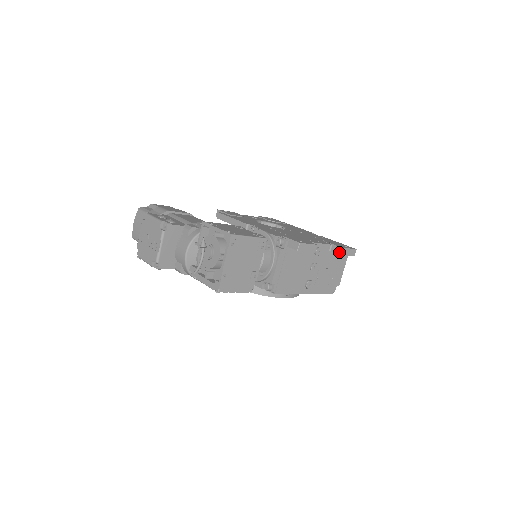
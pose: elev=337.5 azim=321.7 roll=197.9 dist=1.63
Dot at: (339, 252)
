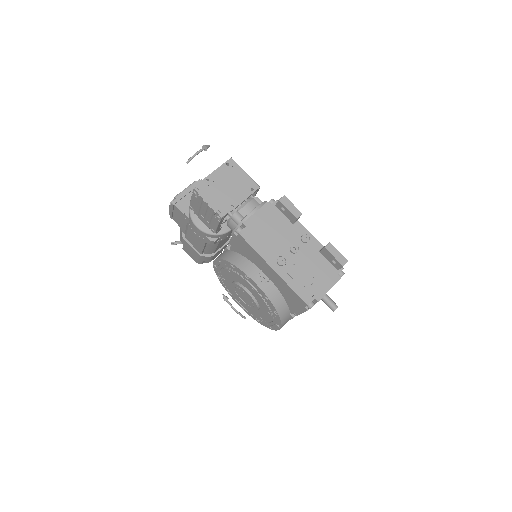
Dot at: (325, 246)
